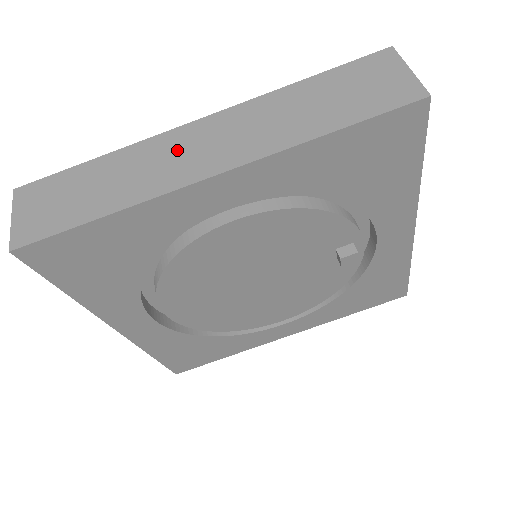
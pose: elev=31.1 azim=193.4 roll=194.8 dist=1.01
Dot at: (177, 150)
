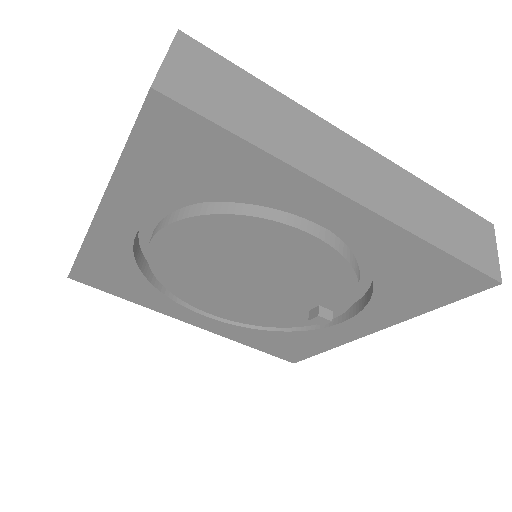
Dot at: (336, 150)
